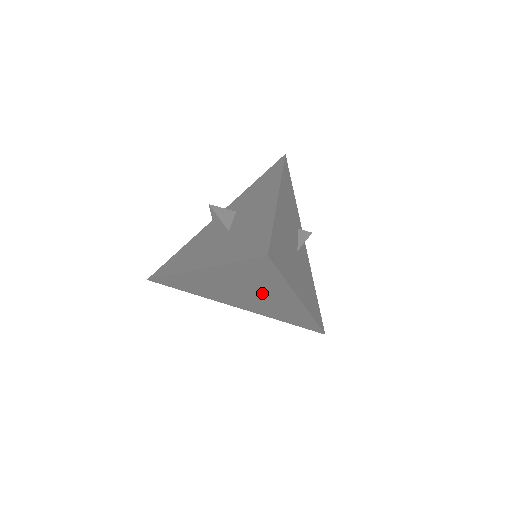
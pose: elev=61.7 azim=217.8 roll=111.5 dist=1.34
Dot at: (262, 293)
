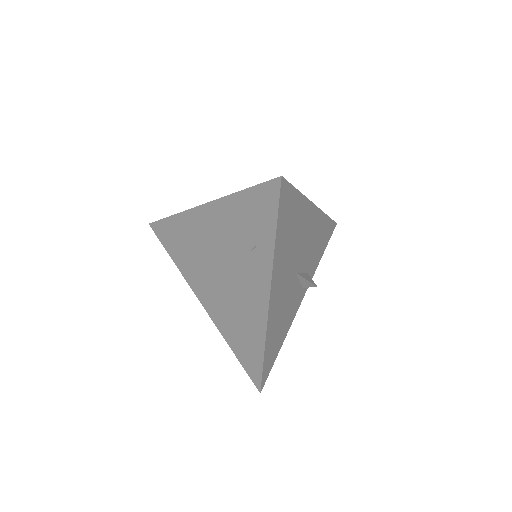
Dot at: (240, 268)
